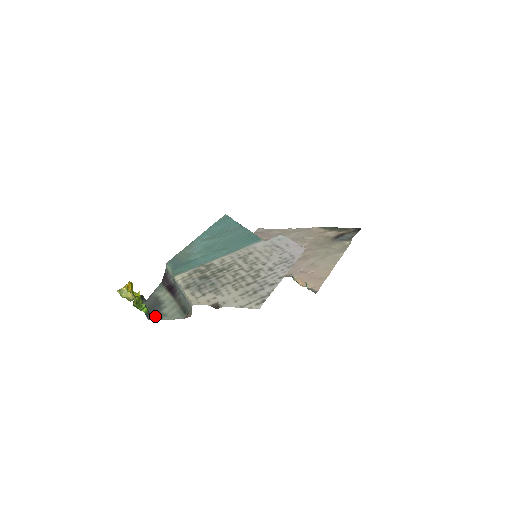
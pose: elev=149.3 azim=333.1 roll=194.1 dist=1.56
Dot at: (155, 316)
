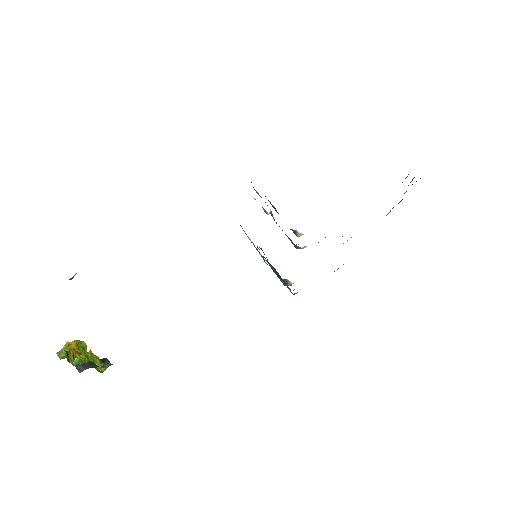
Dot at: occluded
